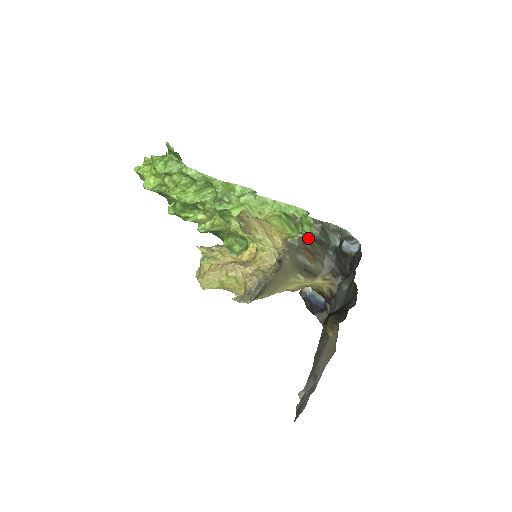
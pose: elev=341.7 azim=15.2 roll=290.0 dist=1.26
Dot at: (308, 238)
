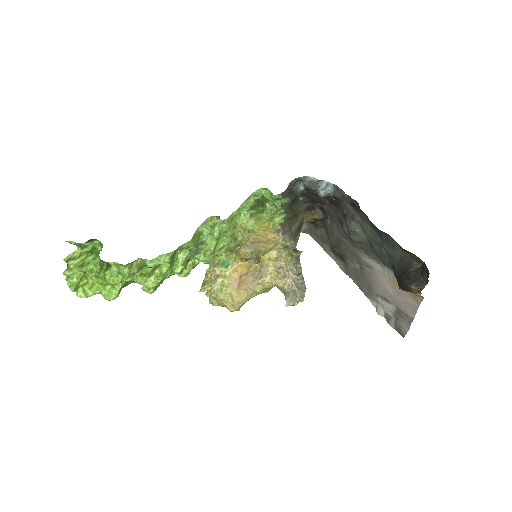
Dot at: (287, 211)
